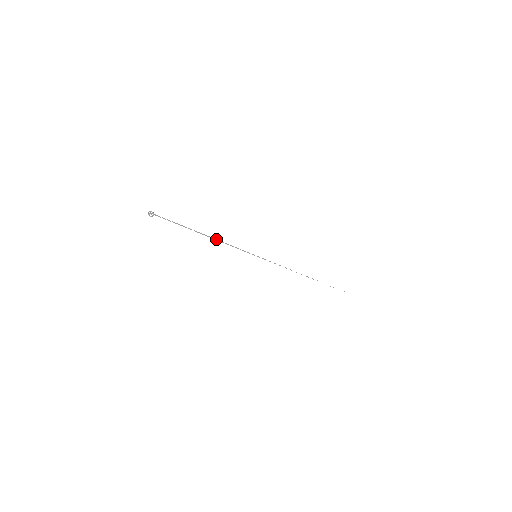
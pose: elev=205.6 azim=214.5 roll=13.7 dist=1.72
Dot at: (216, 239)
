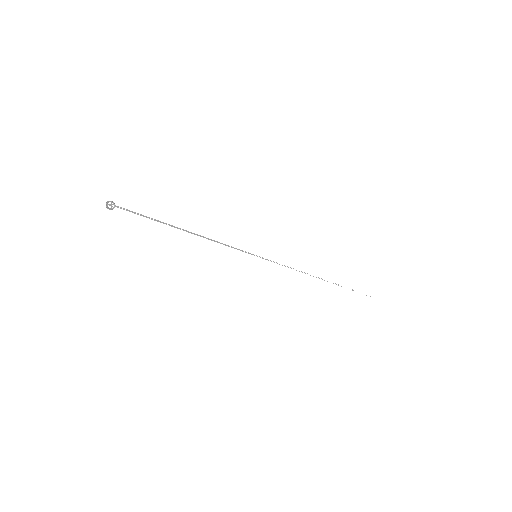
Dot at: (203, 236)
